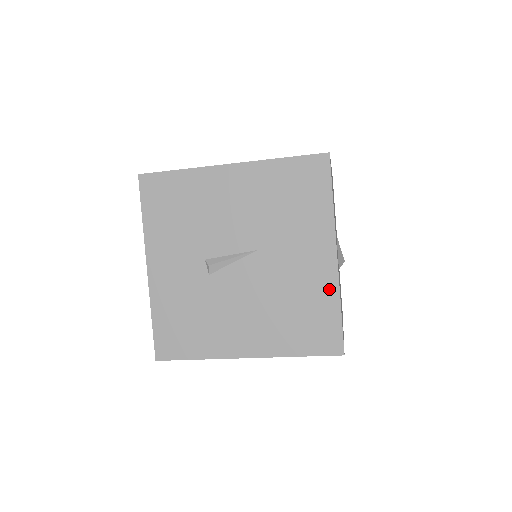
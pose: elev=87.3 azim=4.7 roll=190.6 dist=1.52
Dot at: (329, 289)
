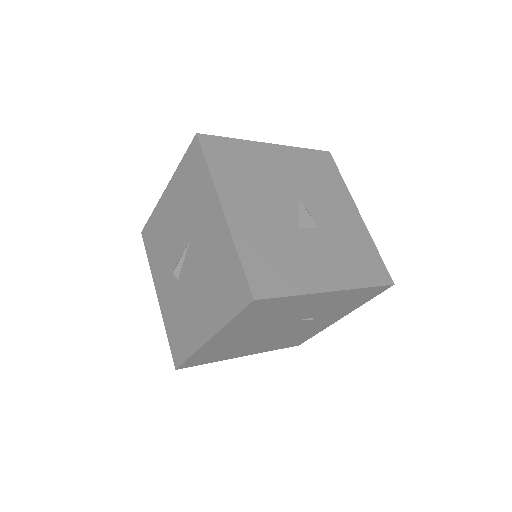
Dot at: (227, 243)
